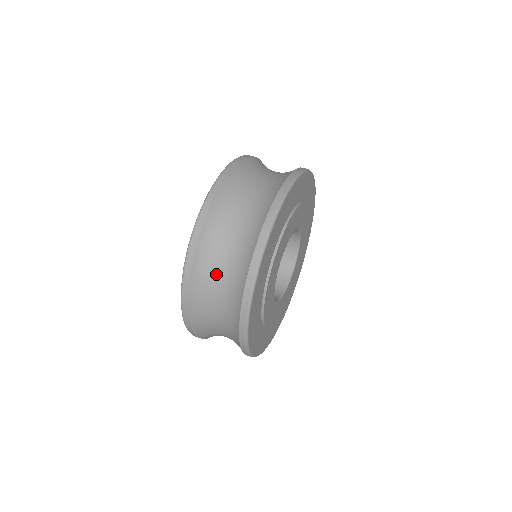
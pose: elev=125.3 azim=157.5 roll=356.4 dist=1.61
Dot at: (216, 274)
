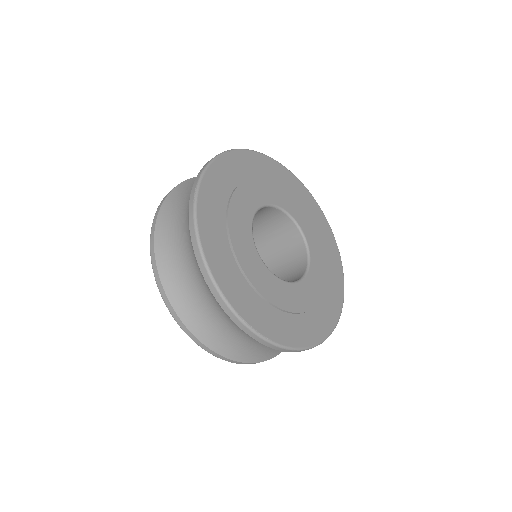
Dot at: (179, 210)
